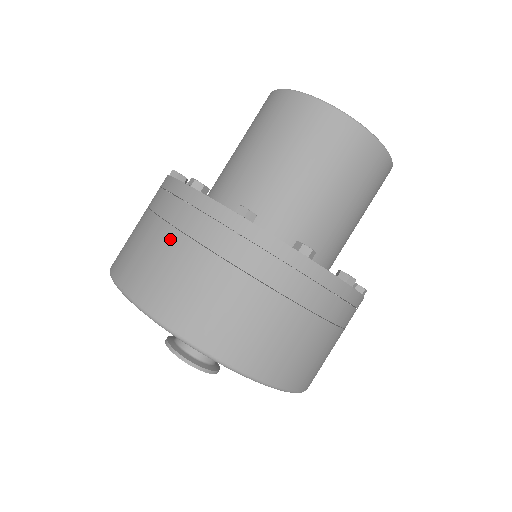
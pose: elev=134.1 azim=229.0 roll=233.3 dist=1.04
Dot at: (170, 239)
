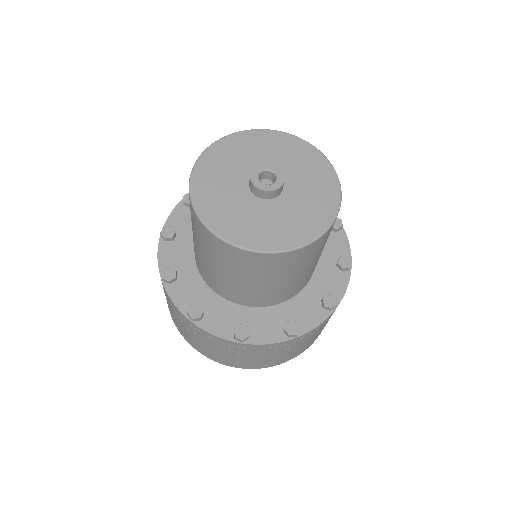
Dot at: (203, 342)
